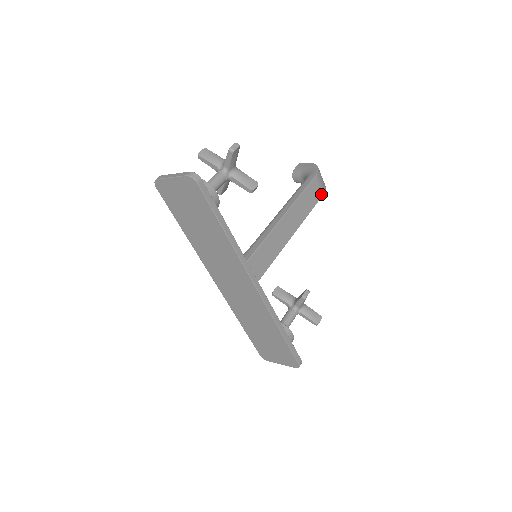
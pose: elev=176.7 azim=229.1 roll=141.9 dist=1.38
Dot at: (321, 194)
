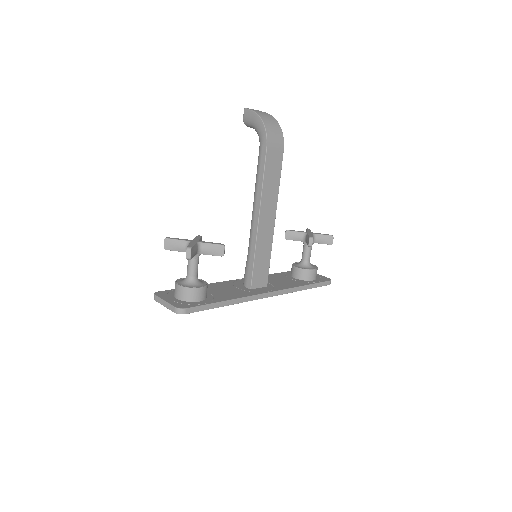
Dot at: (281, 151)
